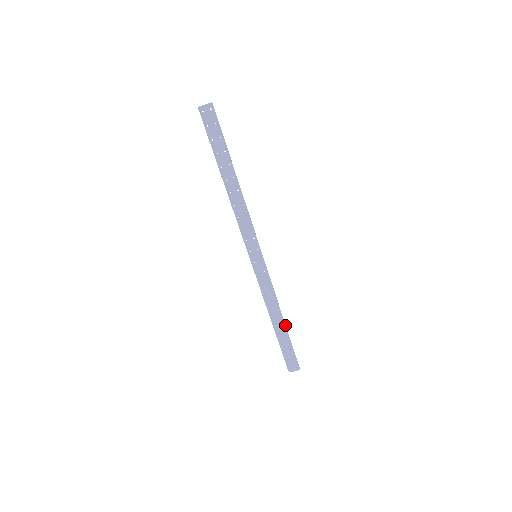
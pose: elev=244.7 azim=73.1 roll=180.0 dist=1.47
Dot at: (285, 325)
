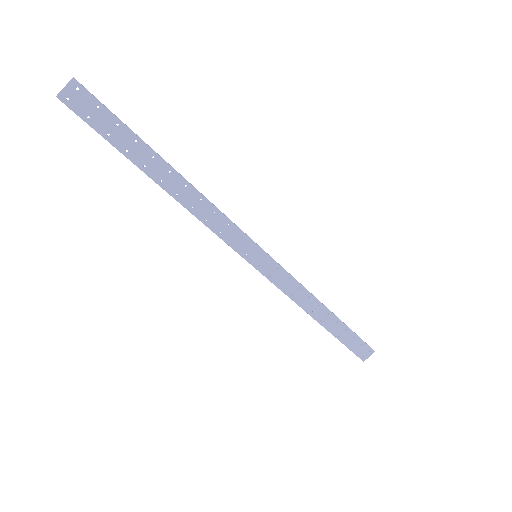
Dot at: (334, 315)
